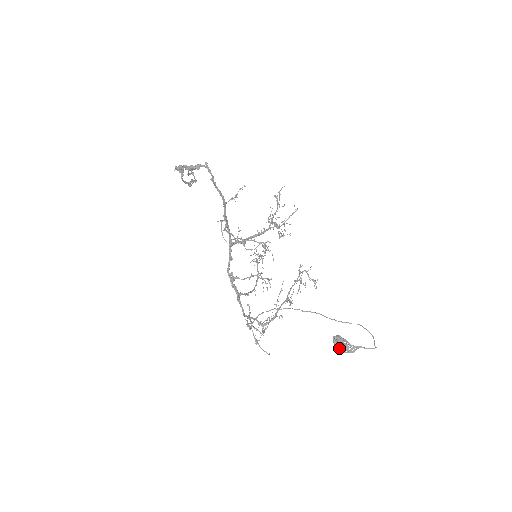
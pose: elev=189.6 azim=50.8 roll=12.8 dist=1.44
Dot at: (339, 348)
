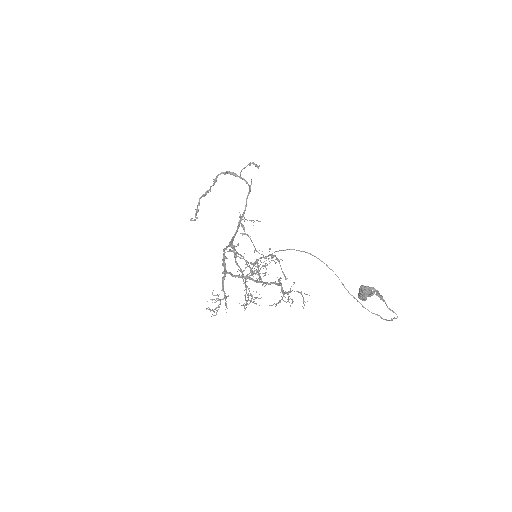
Dot at: (368, 295)
